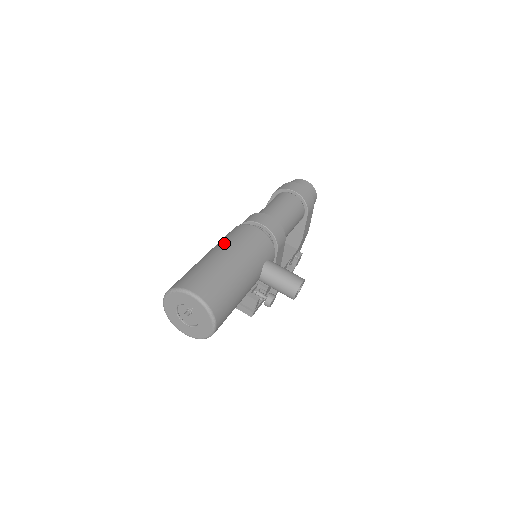
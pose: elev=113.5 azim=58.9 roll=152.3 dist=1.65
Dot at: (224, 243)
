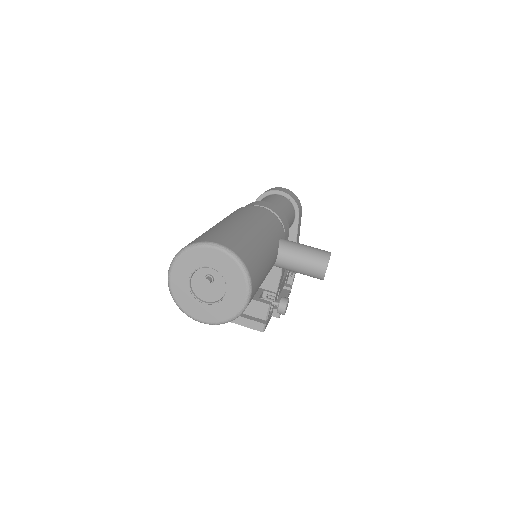
Dot at: (228, 216)
